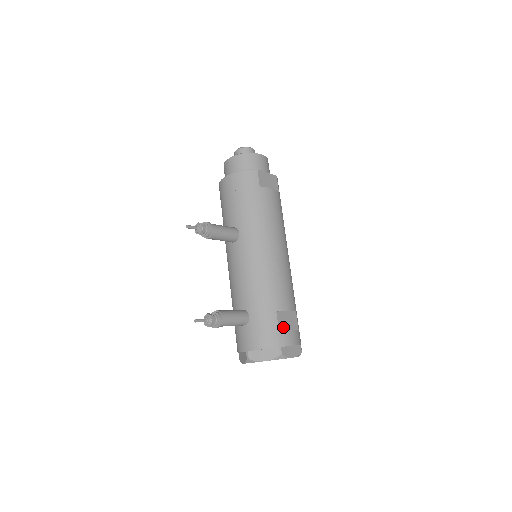
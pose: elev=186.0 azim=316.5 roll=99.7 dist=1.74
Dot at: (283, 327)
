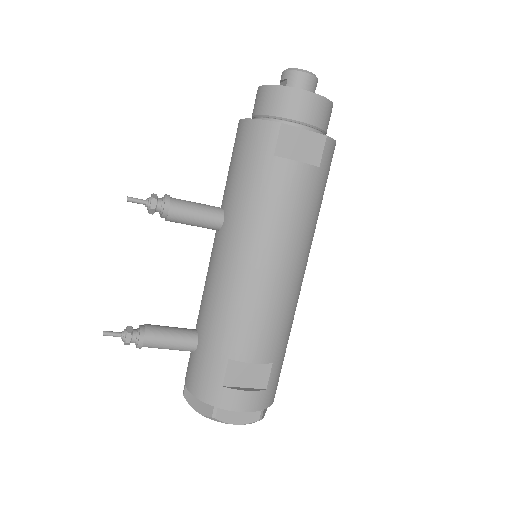
Dot at: (234, 382)
